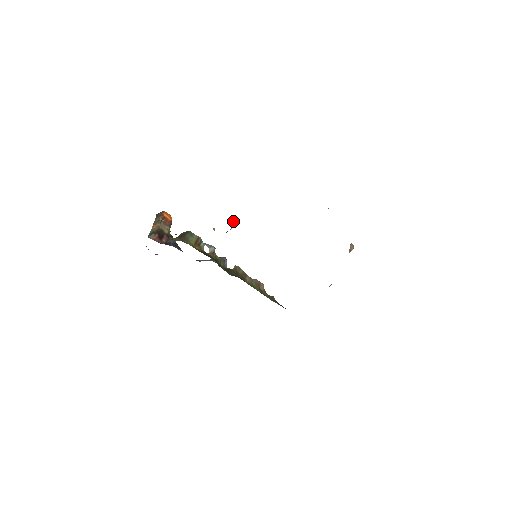
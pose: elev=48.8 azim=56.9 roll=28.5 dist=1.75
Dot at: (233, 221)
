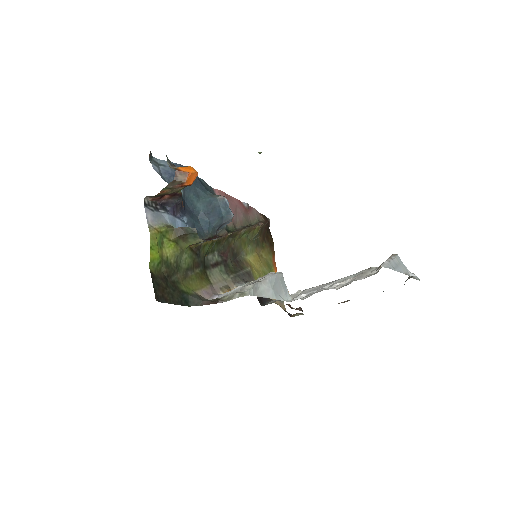
Dot at: (234, 298)
